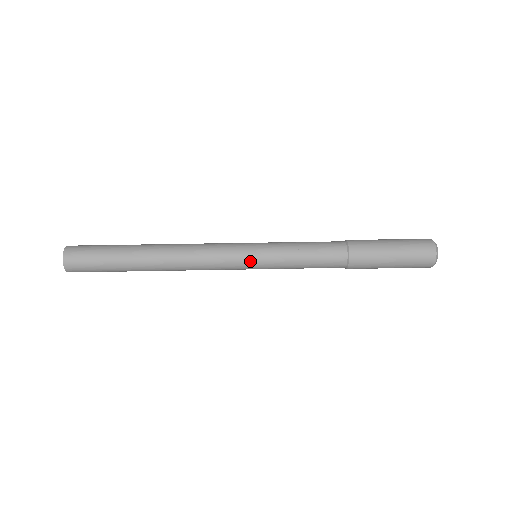
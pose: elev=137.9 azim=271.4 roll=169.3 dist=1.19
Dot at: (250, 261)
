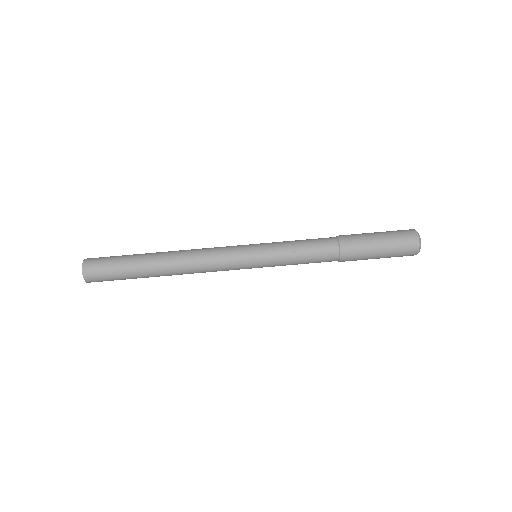
Dot at: (251, 259)
